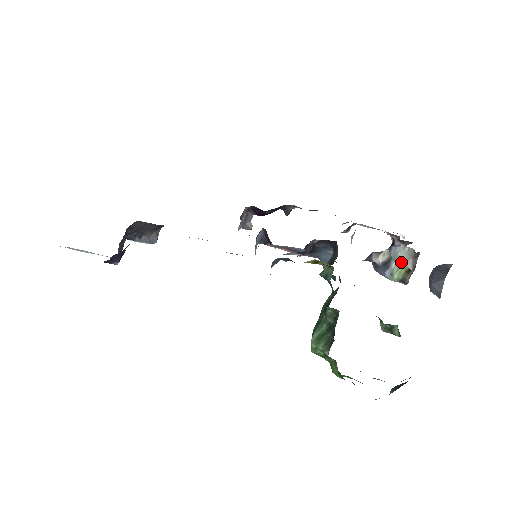
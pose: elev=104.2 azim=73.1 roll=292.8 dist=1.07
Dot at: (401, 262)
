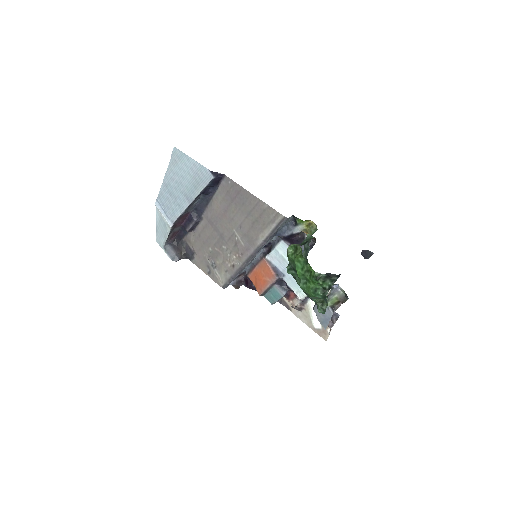
Dot at: (336, 297)
